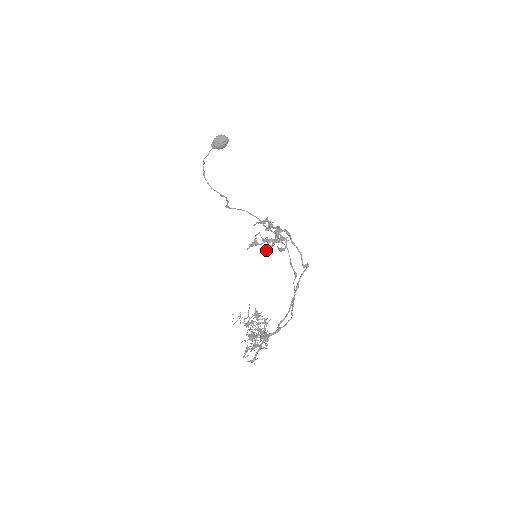
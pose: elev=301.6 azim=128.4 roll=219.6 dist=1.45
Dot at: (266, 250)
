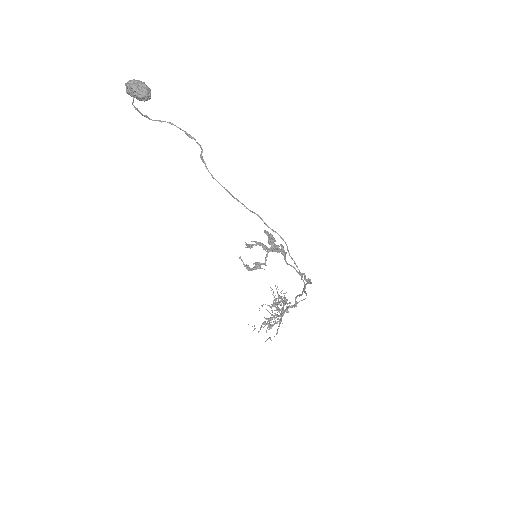
Dot at: (267, 233)
